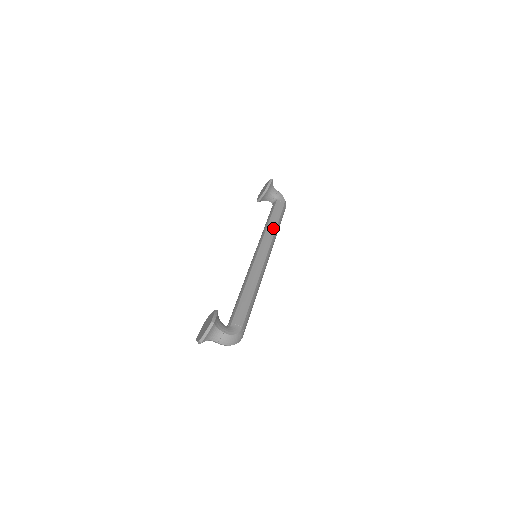
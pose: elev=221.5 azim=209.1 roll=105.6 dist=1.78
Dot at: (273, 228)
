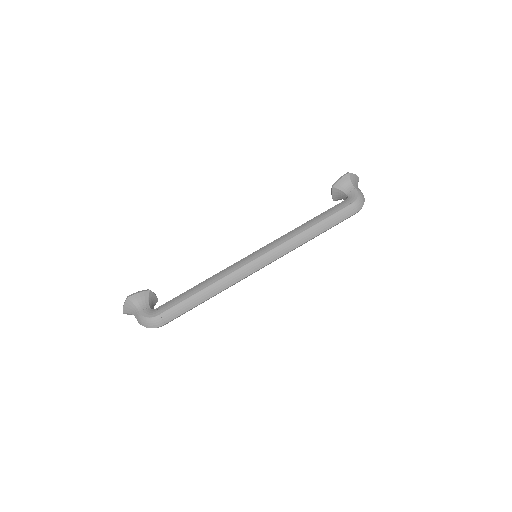
Dot at: (300, 230)
